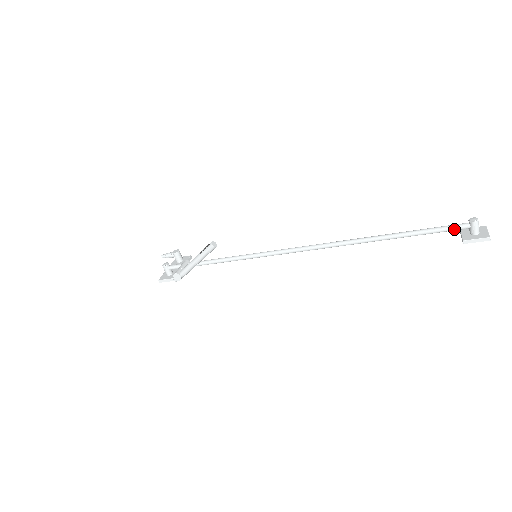
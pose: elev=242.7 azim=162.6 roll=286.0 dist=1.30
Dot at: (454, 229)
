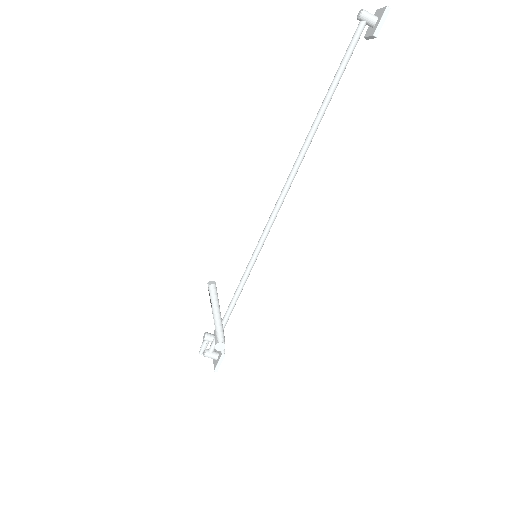
Dot at: (357, 39)
